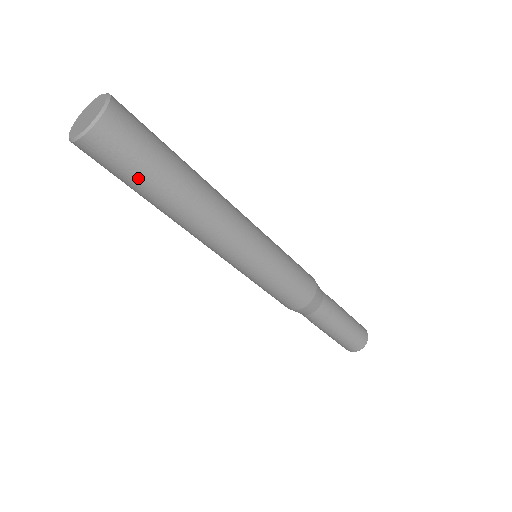
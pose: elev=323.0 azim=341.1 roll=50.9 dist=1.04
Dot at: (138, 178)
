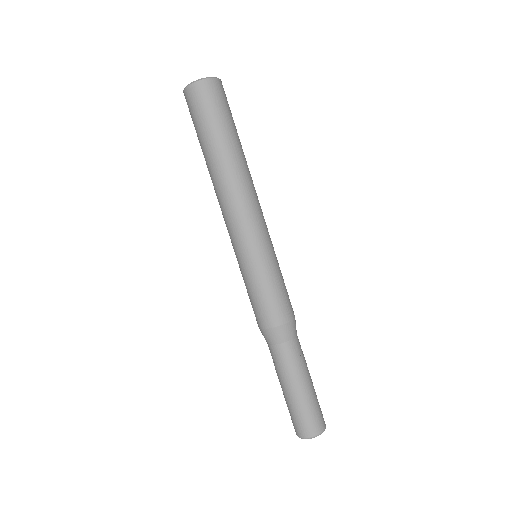
Dot at: (198, 132)
